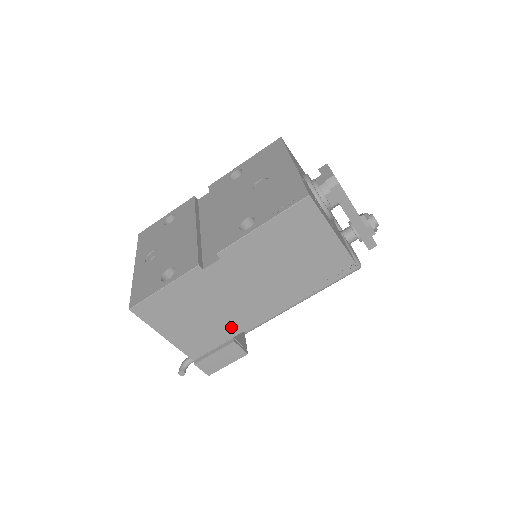
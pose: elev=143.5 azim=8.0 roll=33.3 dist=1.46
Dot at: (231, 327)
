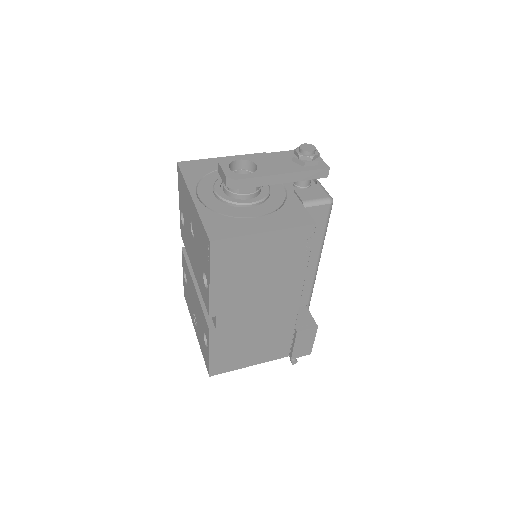
Dot at: (284, 327)
